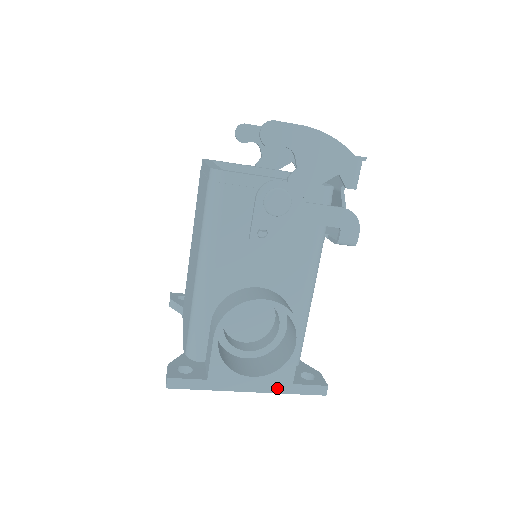
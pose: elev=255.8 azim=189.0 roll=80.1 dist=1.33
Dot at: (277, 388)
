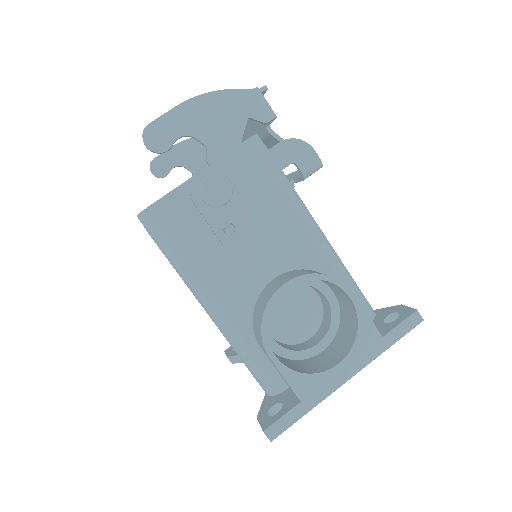
Dot at: (372, 353)
